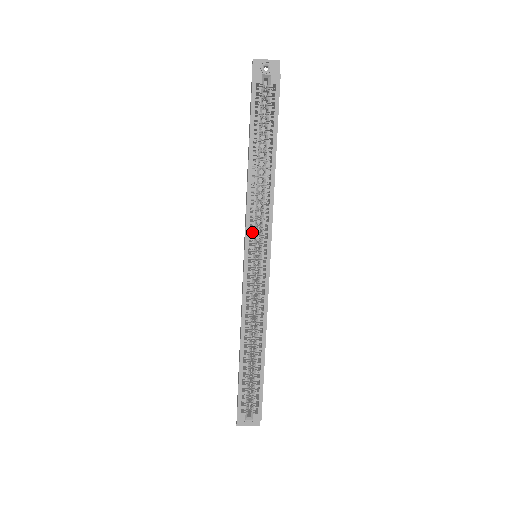
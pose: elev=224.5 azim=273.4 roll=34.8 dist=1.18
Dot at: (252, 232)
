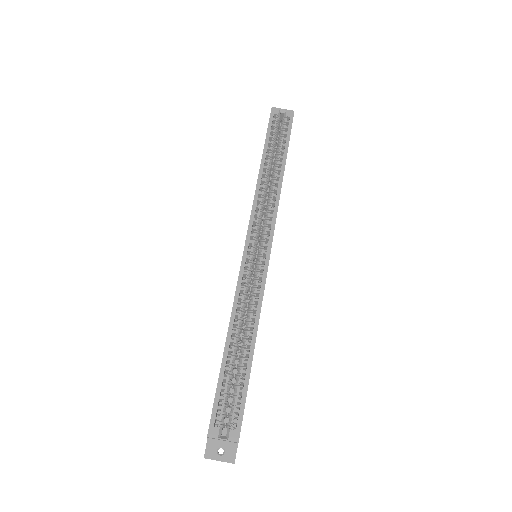
Dot at: (256, 222)
